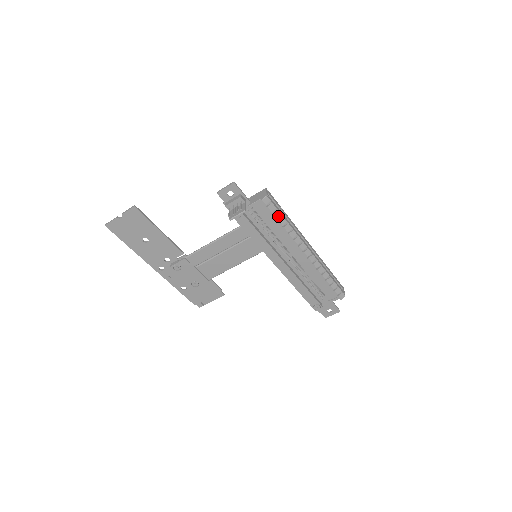
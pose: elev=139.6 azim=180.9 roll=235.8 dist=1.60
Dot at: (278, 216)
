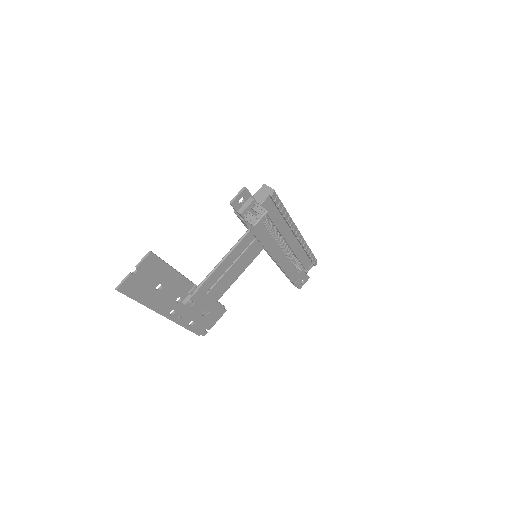
Dot at: (281, 207)
